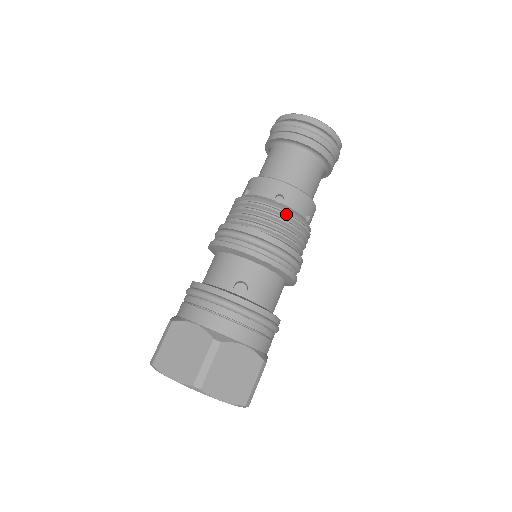
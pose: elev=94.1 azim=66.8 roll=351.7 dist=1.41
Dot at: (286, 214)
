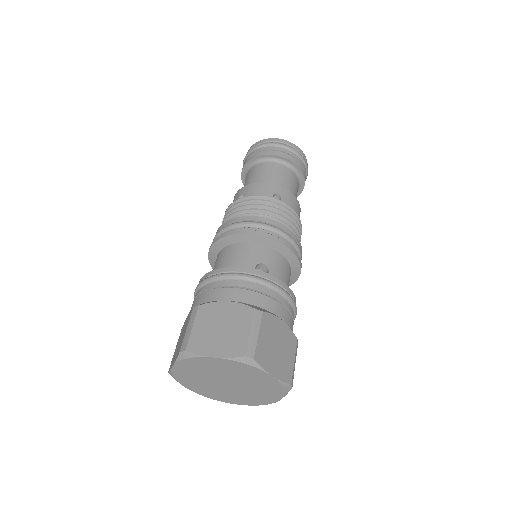
Dot at: (287, 208)
